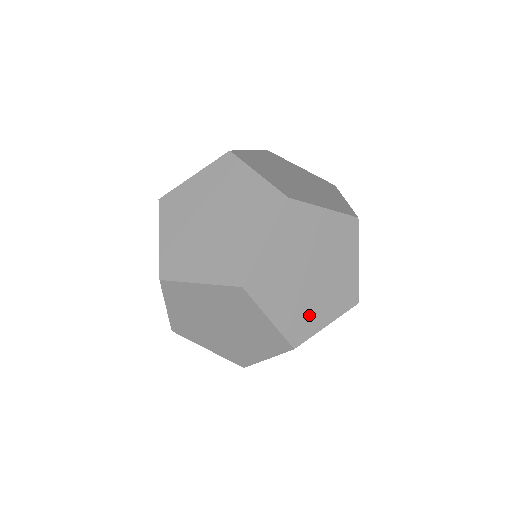
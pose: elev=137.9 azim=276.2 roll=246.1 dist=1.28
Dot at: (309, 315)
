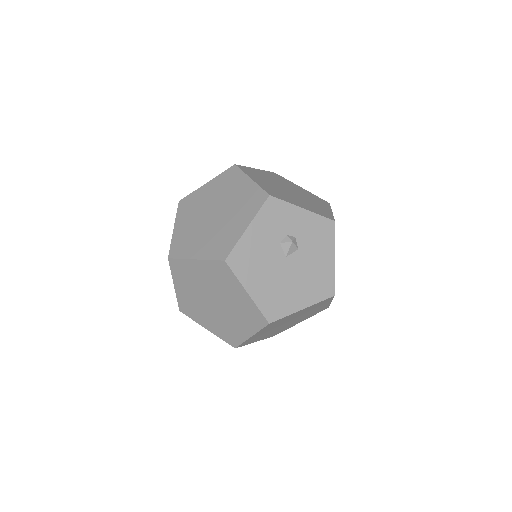
Dot at: (285, 197)
